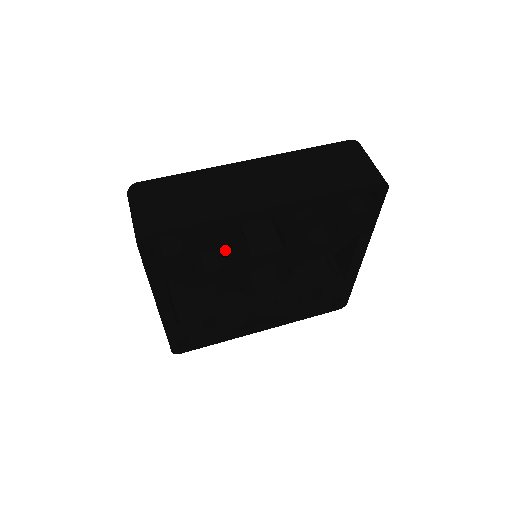
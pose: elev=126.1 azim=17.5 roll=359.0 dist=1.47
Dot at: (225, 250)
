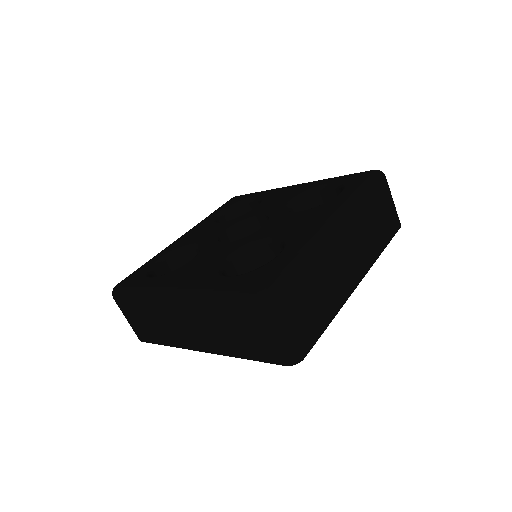
Dot at: occluded
